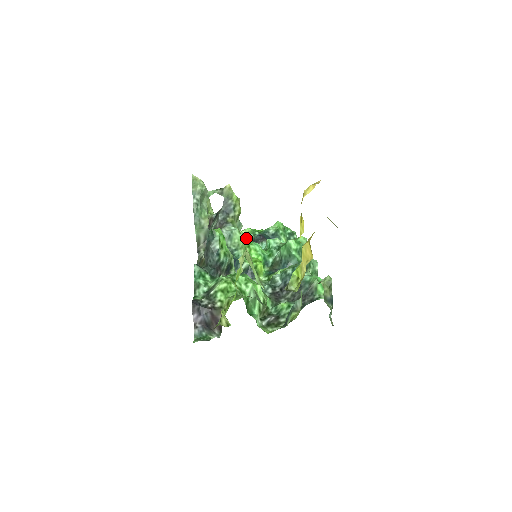
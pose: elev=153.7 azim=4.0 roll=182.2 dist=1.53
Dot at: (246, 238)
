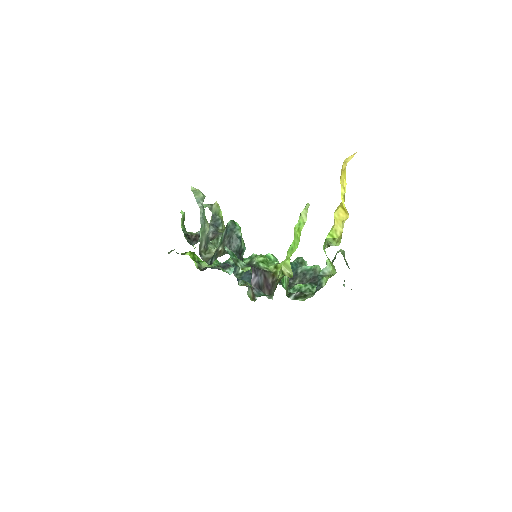
Dot at: (213, 266)
